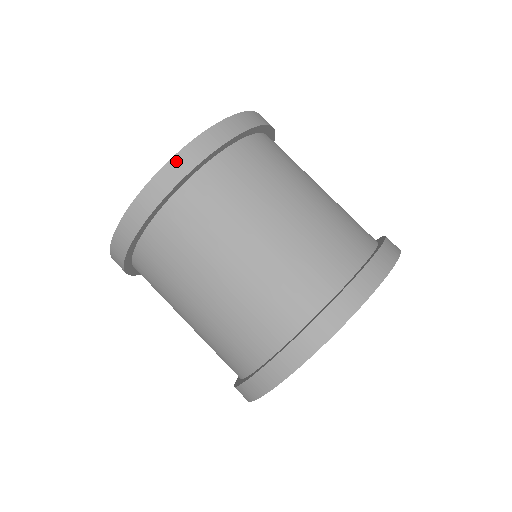
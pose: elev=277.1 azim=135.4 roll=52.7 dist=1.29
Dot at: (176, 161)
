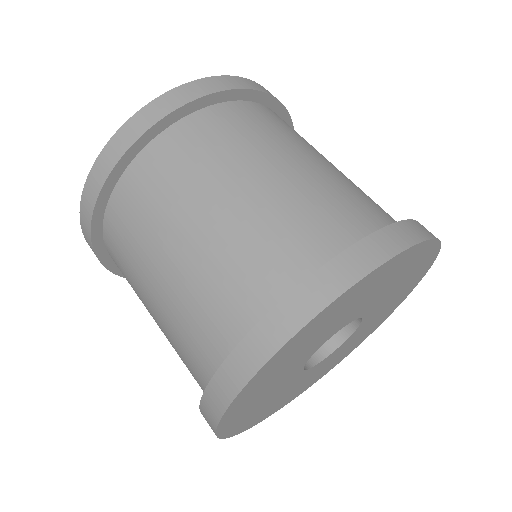
Dot at: (214, 80)
